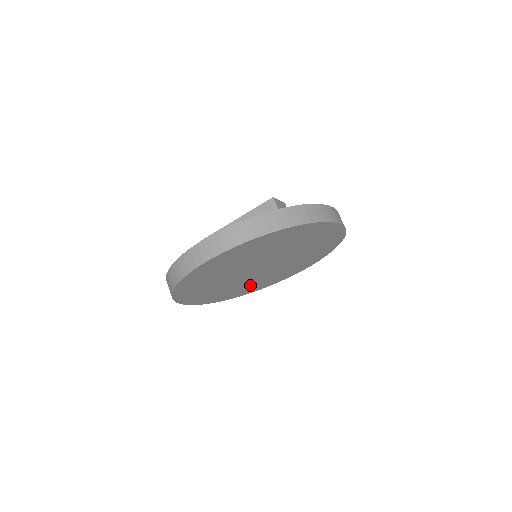
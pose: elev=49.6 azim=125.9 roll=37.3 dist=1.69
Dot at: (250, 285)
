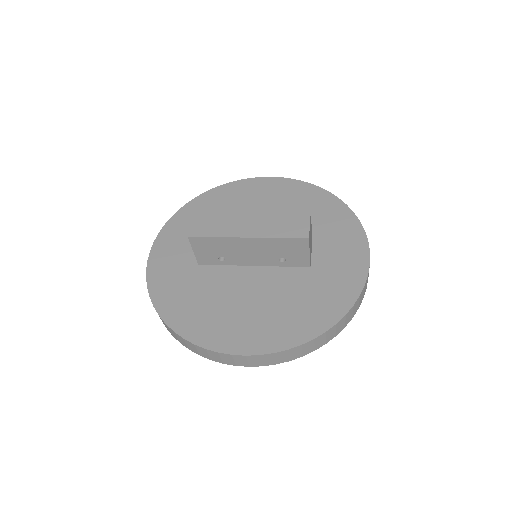
Dot at: occluded
